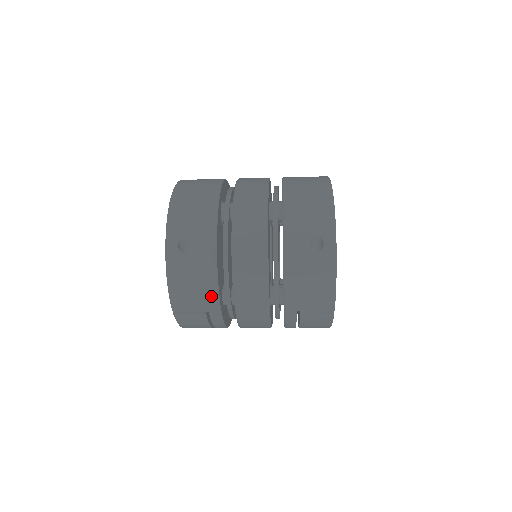
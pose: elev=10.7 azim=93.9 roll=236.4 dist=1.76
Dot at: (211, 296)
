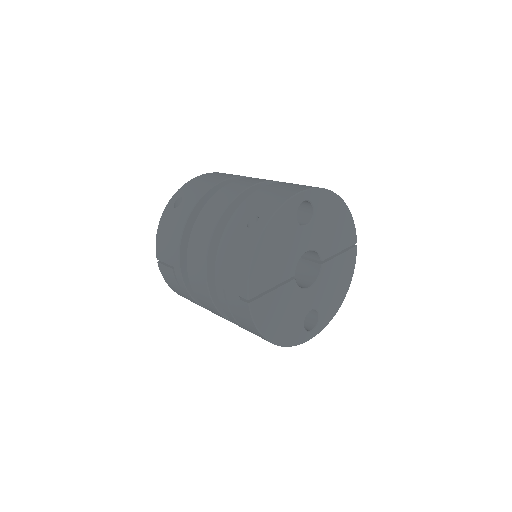
Dot at: (175, 250)
